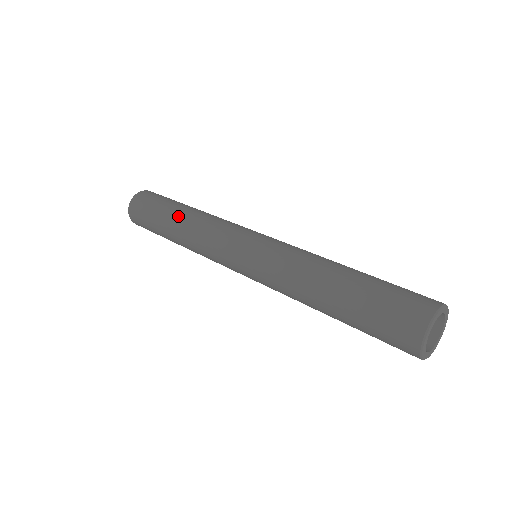
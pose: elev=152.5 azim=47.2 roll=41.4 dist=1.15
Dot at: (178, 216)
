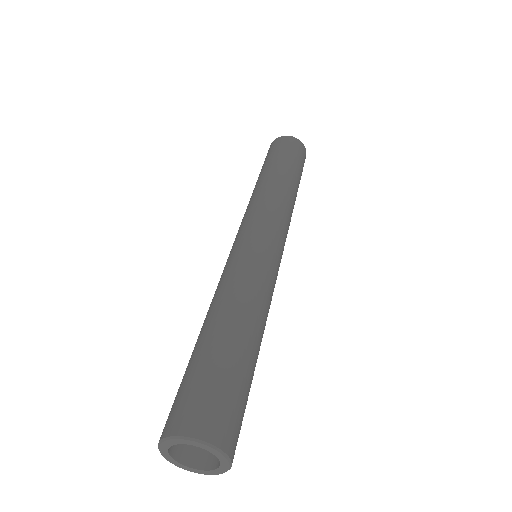
Dot at: (266, 175)
